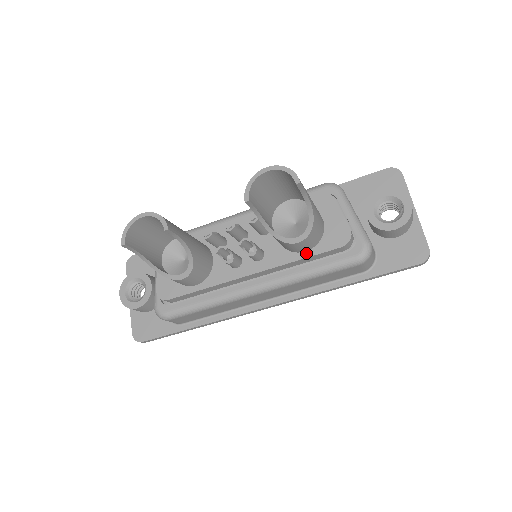
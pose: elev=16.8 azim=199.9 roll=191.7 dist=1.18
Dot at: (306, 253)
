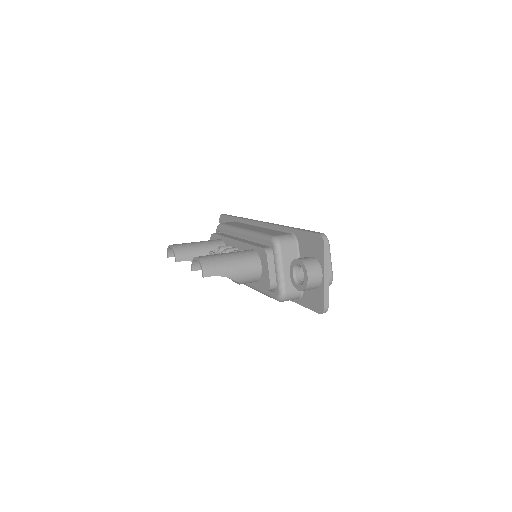
Dot at: (255, 282)
